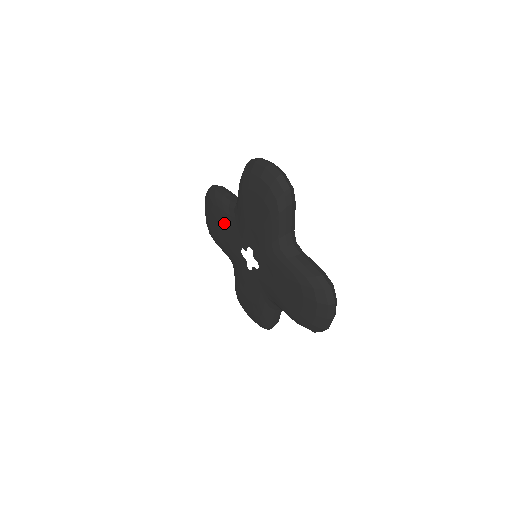
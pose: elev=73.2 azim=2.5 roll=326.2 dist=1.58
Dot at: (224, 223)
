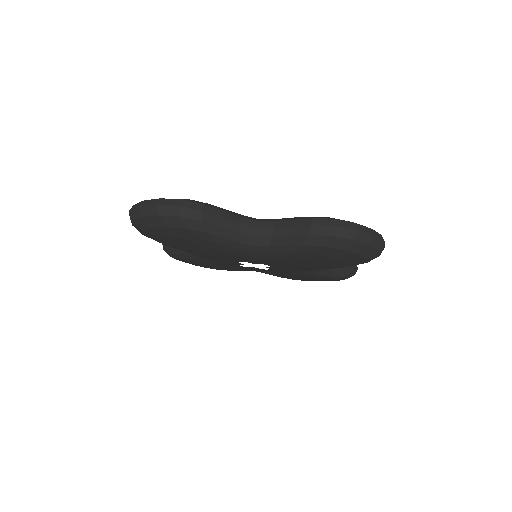
Dot at: (220, 251)
